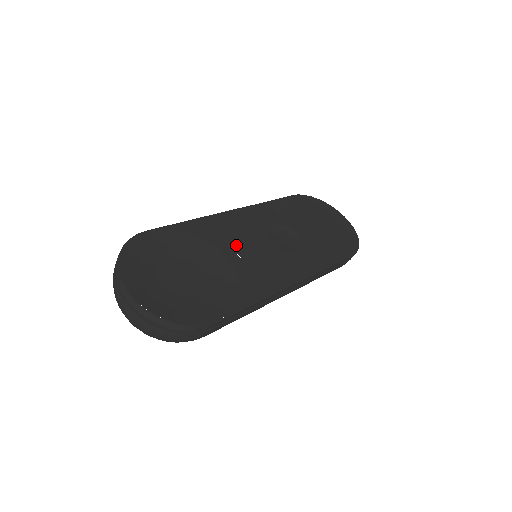
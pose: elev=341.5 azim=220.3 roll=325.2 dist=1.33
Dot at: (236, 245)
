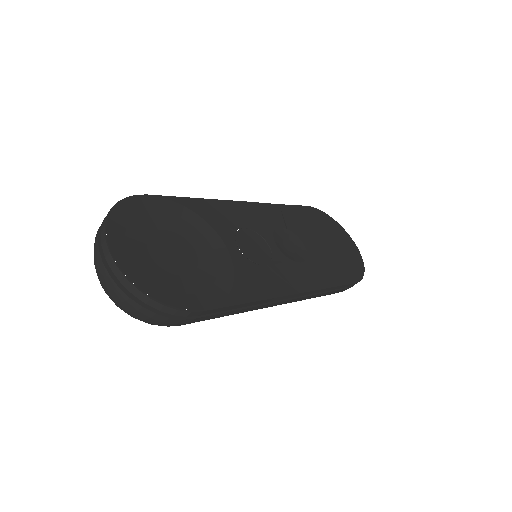
Dot at: (239, 237)
